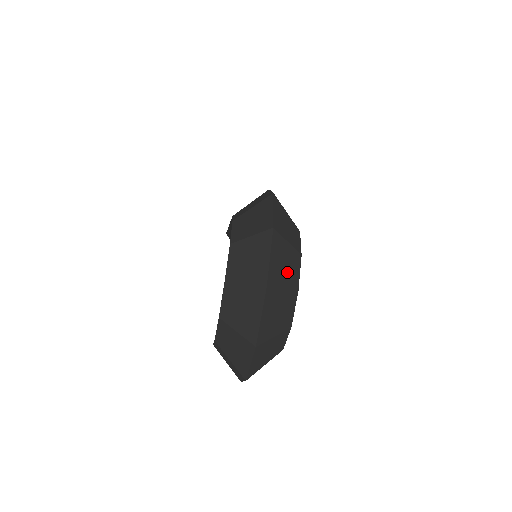
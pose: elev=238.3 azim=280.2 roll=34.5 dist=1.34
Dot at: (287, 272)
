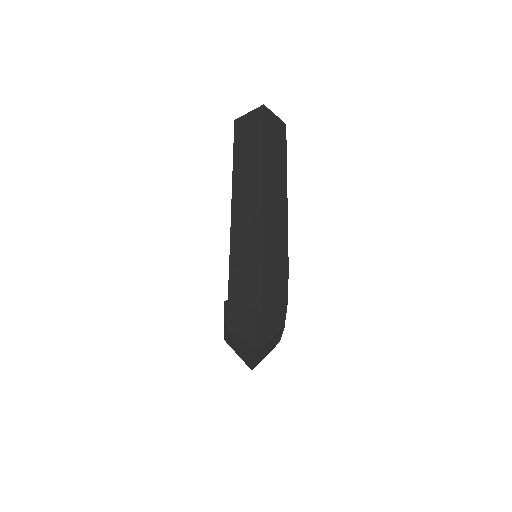
Dot at: (270, 348)
